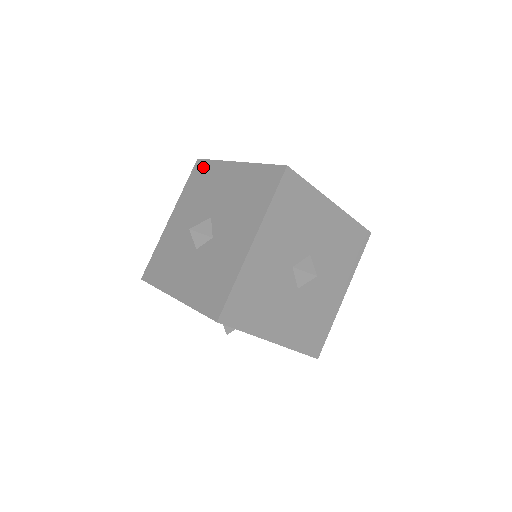
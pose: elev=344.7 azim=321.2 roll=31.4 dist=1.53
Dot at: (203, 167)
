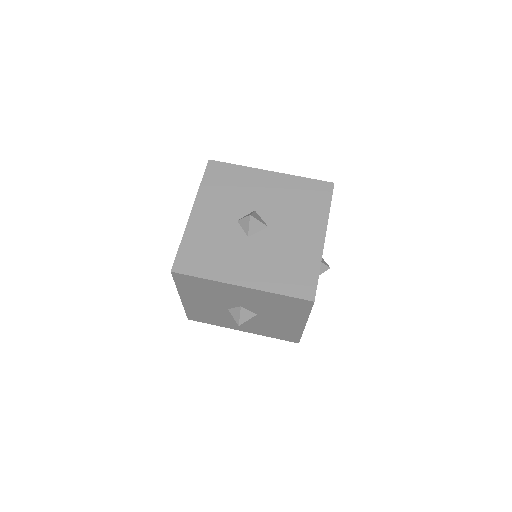
Dot at: (324, 195)
